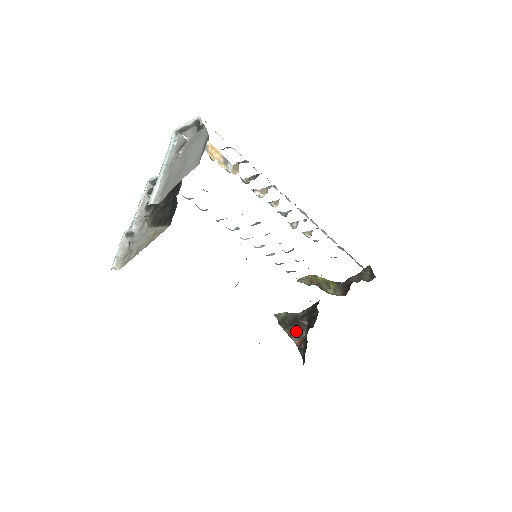
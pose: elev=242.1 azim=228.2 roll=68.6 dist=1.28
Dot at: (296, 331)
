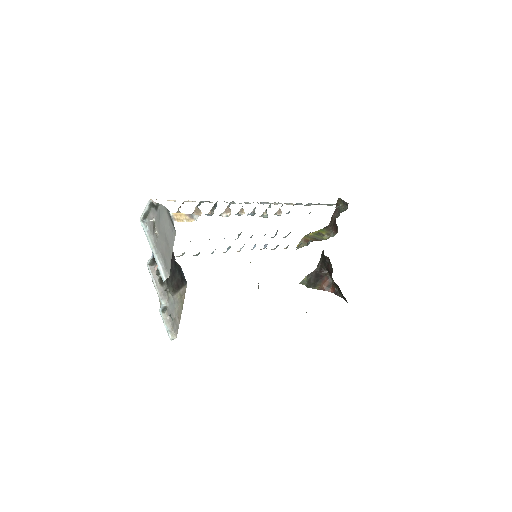
Dot at: (324, 283)
